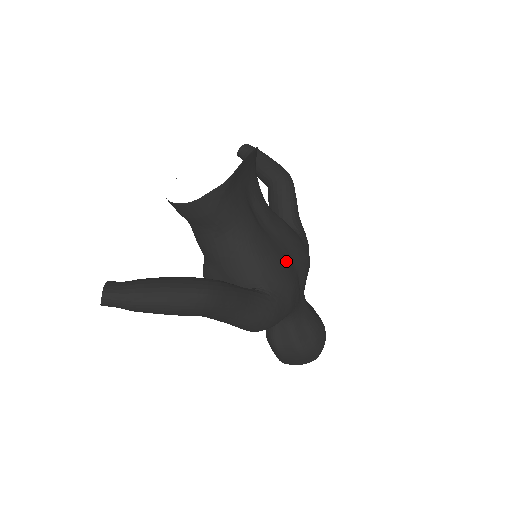
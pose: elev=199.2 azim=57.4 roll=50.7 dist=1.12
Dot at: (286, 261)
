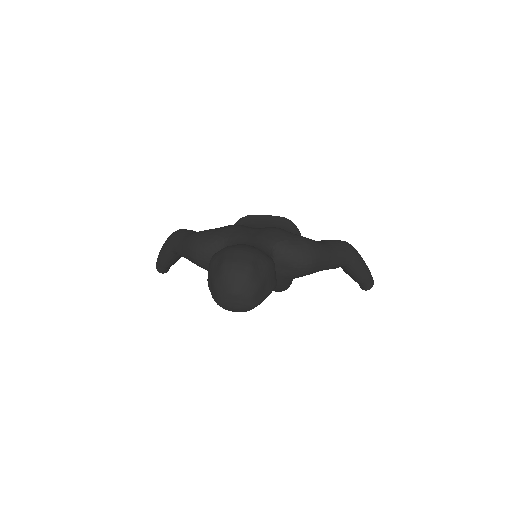
Dot at: occluded
